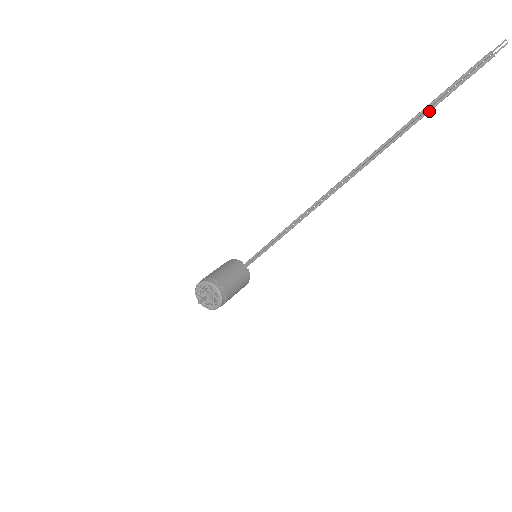
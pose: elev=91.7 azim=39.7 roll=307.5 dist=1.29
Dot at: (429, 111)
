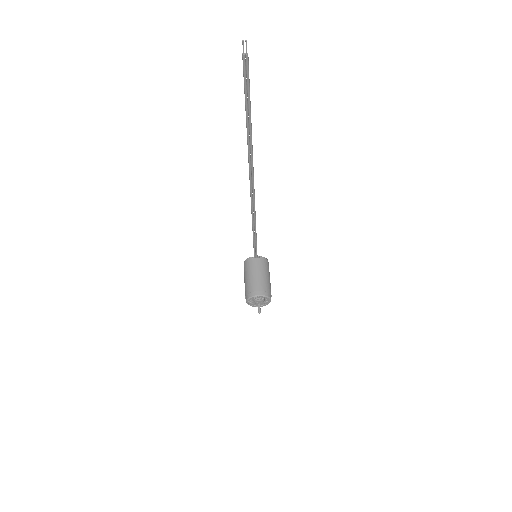
Dot at: (250, 112)
